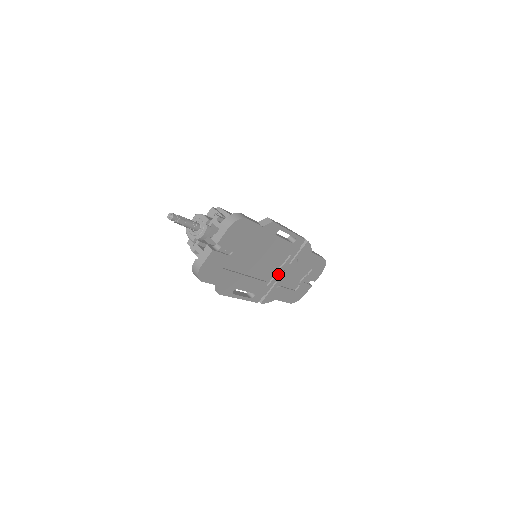
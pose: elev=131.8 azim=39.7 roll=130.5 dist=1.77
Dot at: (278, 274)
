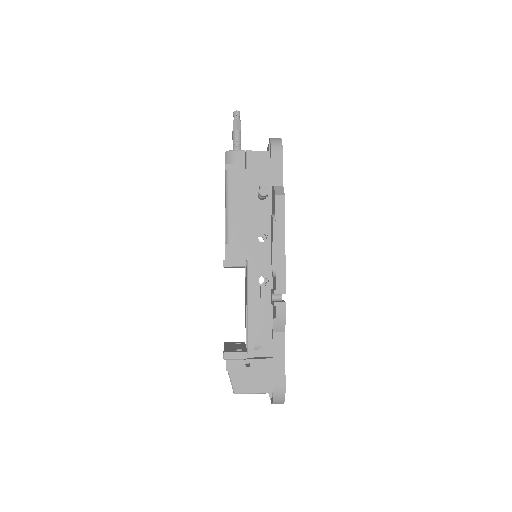
Dot at: occluded
